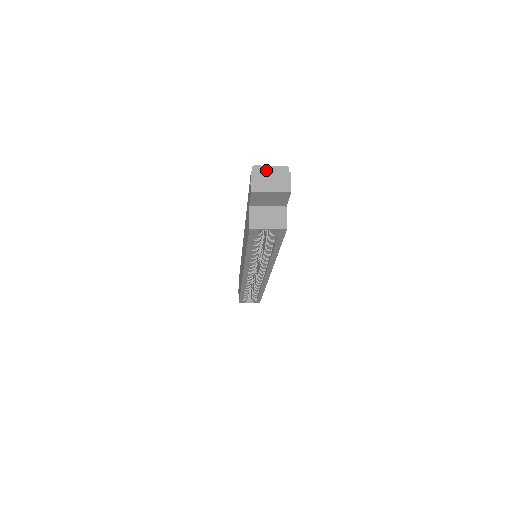
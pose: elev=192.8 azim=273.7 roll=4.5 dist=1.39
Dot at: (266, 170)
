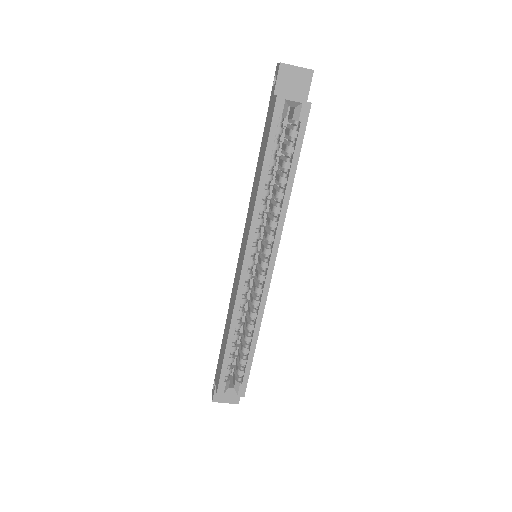
Dot at: occluded
